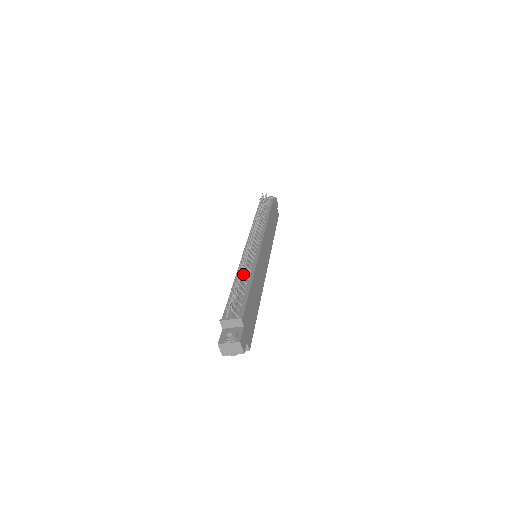
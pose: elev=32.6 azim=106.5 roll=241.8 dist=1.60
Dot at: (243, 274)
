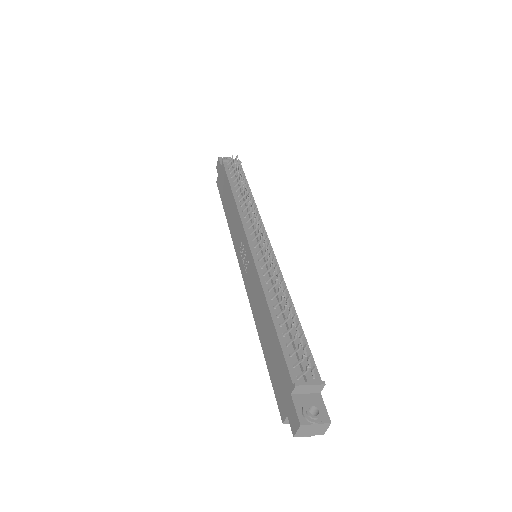
Dot at: occluded
